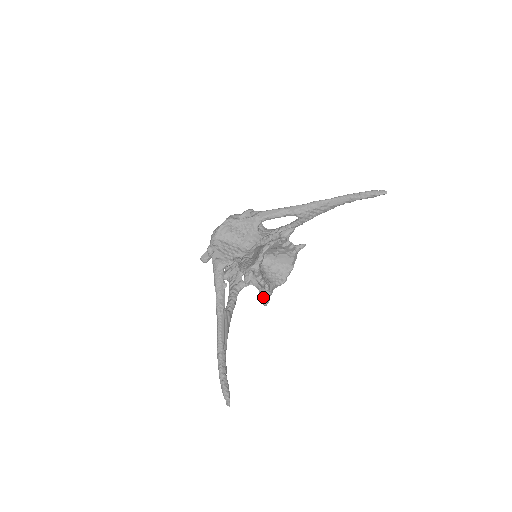
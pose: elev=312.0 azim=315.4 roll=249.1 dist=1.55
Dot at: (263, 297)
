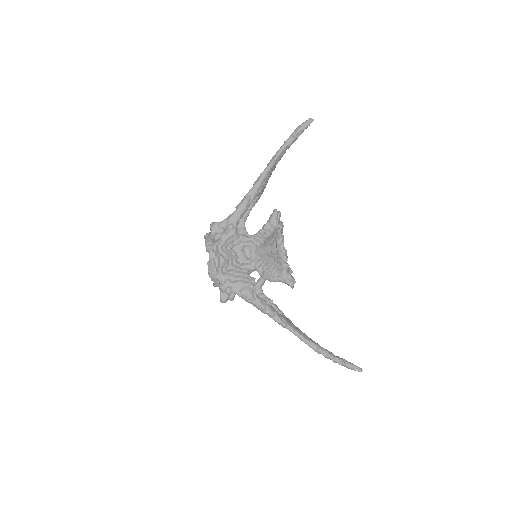
Dot at: occluded
